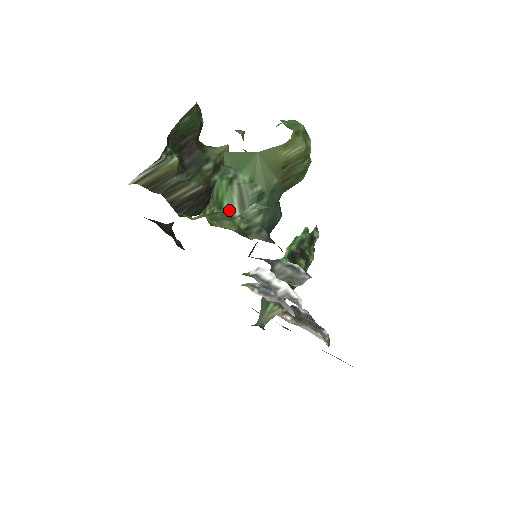
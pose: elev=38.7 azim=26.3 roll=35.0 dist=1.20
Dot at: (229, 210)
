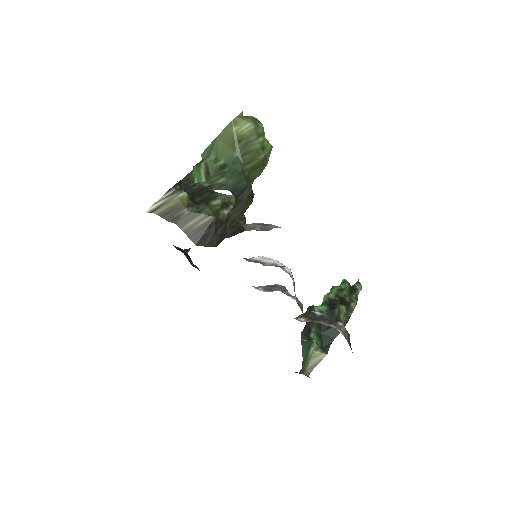
Dot at: (198, 180)
